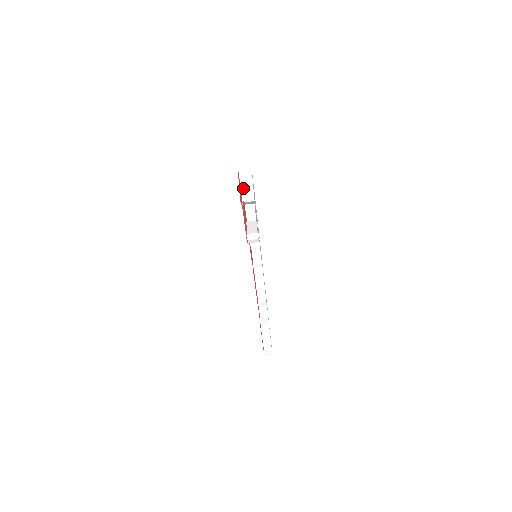
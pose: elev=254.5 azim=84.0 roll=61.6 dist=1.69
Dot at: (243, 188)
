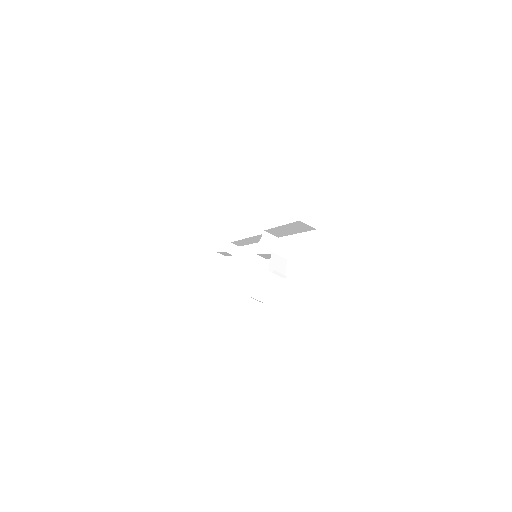
Dot at: (290, 225)
